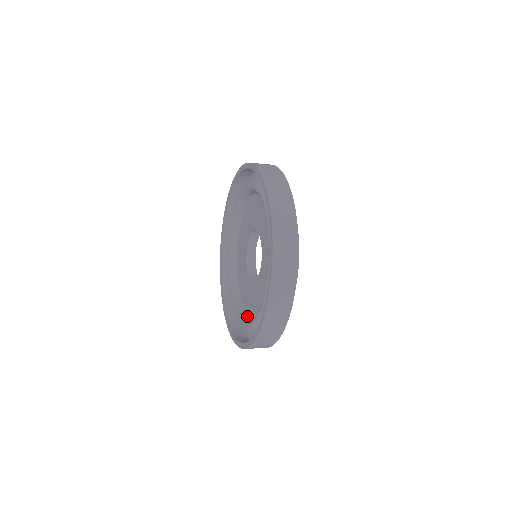
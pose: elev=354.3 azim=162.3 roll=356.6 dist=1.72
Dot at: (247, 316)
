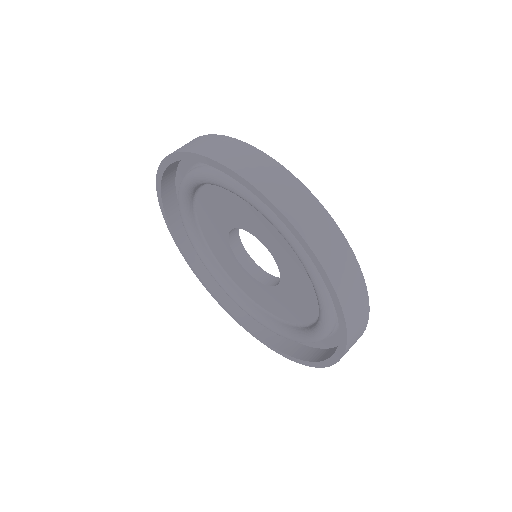
Dot at: (263, 312)
